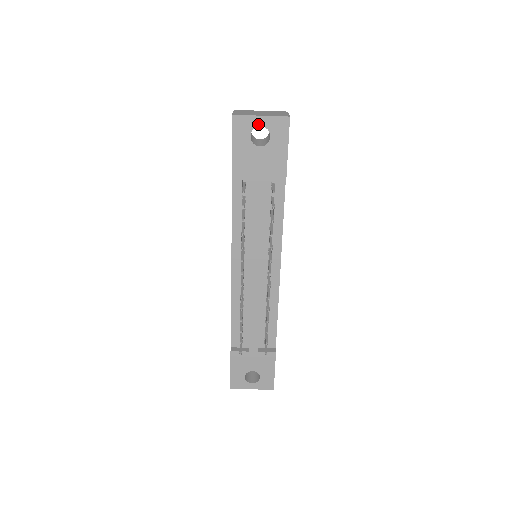
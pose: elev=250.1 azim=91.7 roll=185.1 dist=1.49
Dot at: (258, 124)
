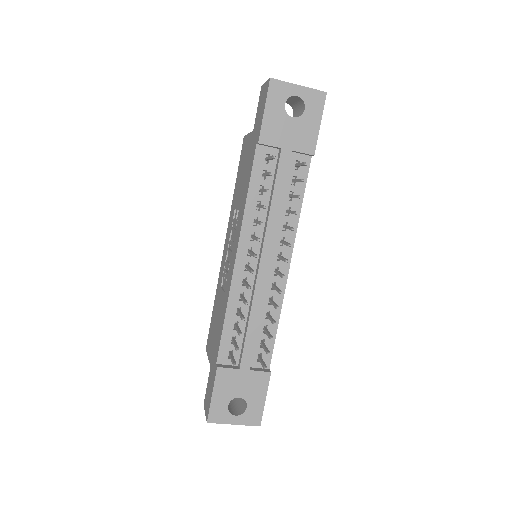
Dot at: (295, 93)
